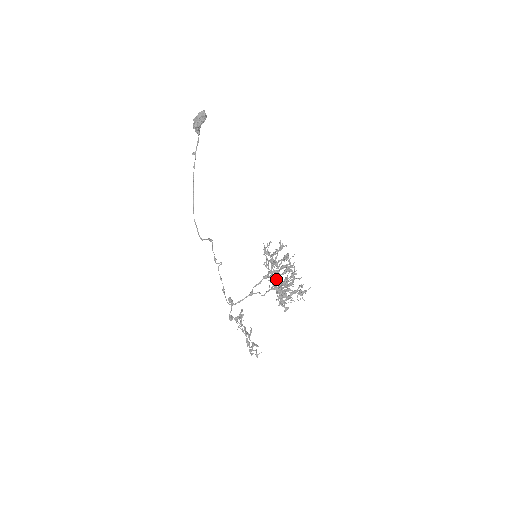
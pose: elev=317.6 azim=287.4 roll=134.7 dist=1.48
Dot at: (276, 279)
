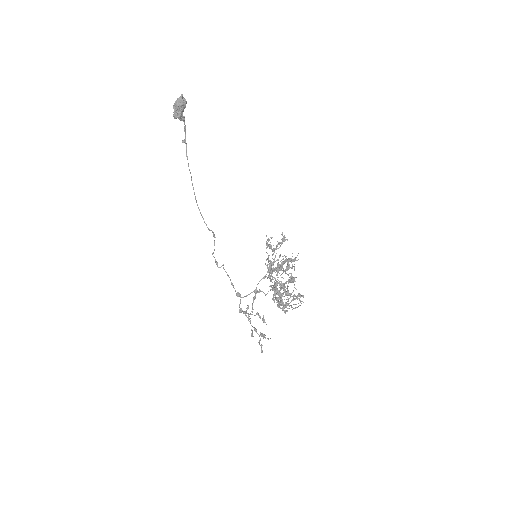
Dot at: (274, 284)
